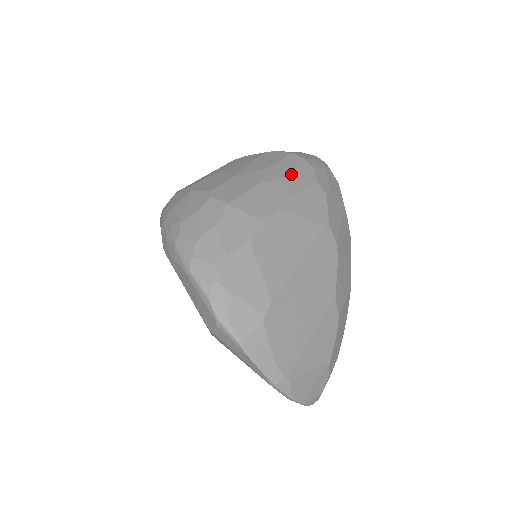
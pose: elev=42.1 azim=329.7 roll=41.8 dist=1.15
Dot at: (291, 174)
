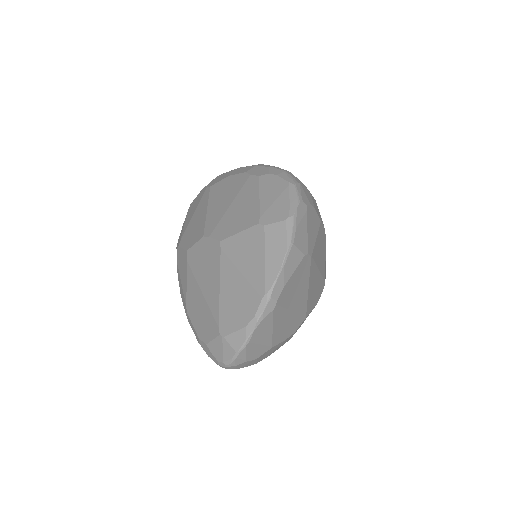
Dot at: occluded
